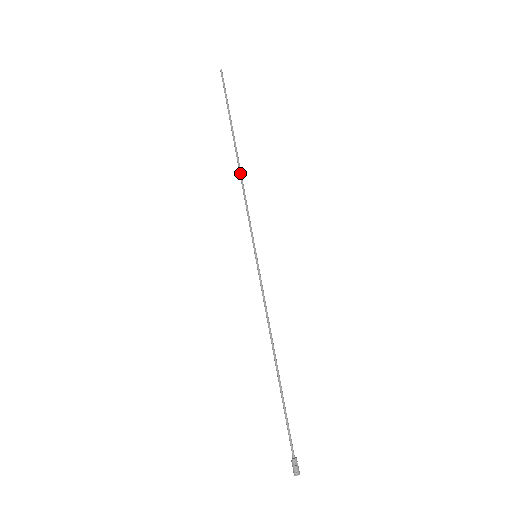
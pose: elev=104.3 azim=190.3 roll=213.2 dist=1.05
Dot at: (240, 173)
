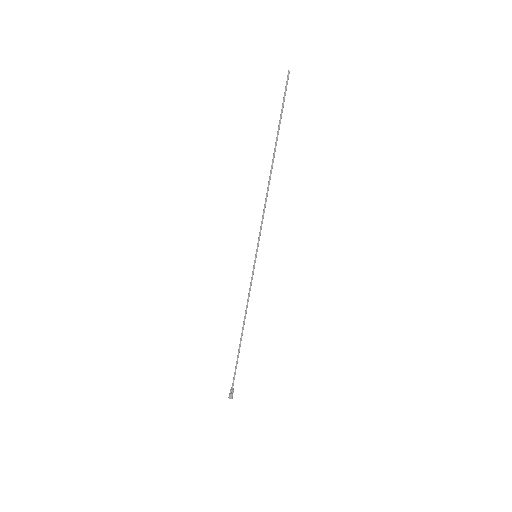
Dot at: (268, 184)
